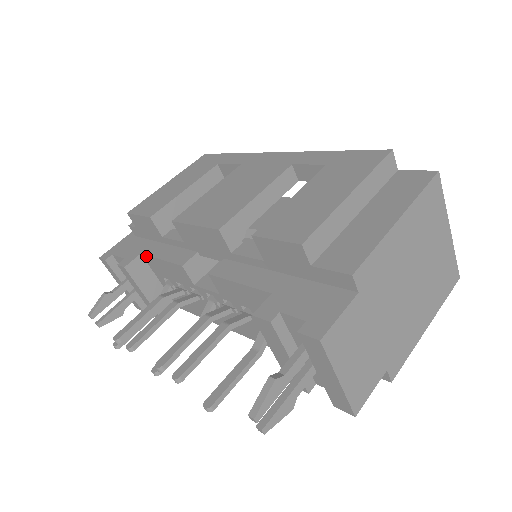
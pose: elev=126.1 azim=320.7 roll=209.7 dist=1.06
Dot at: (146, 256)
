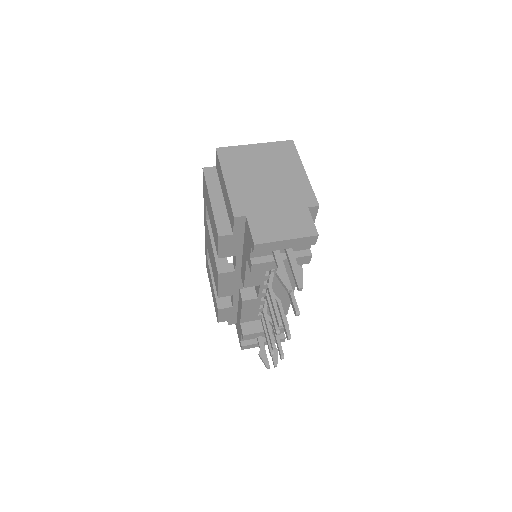
Dot at: (241, 321)
